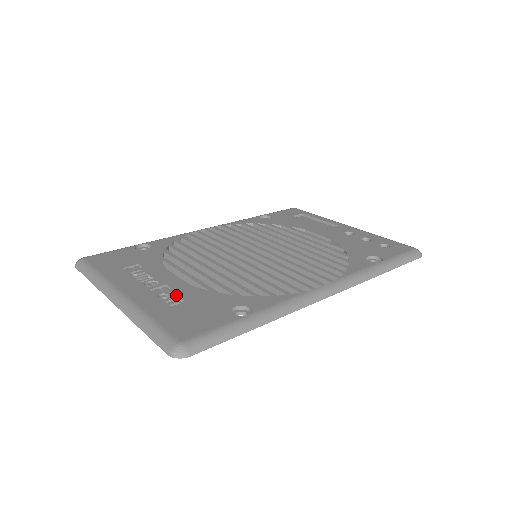
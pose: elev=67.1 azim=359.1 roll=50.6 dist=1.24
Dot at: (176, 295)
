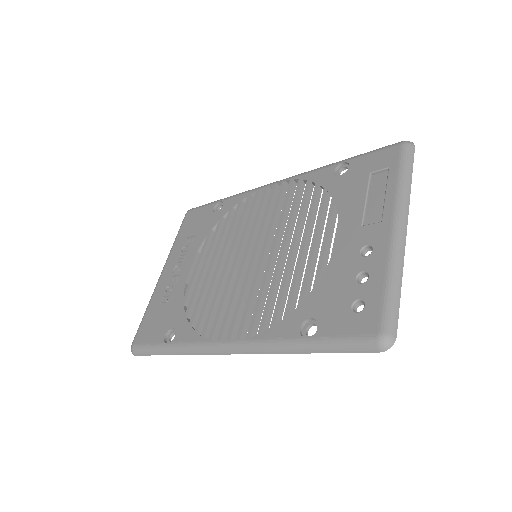
Dot at: (171, 292)
